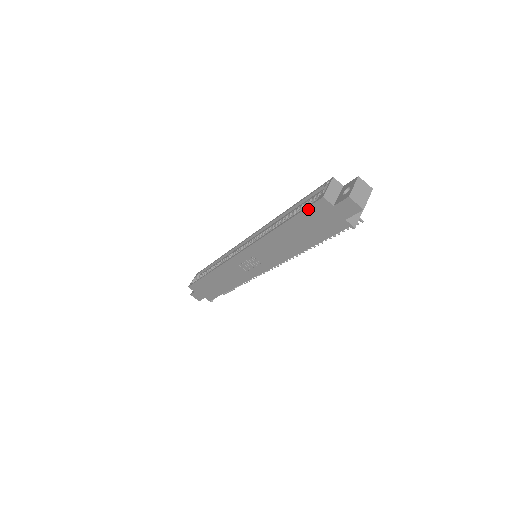
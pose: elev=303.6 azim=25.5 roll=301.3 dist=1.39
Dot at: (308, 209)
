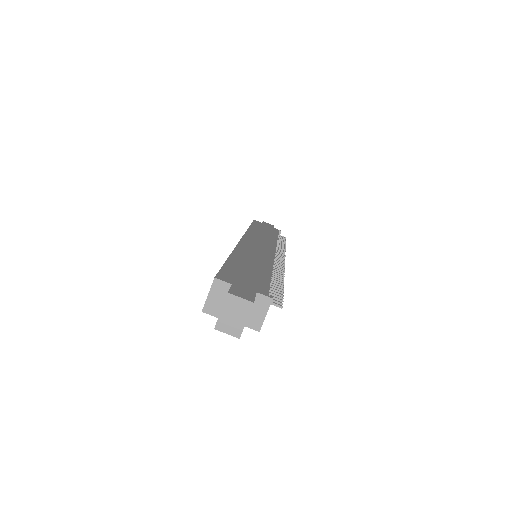
Dot at: occluded
